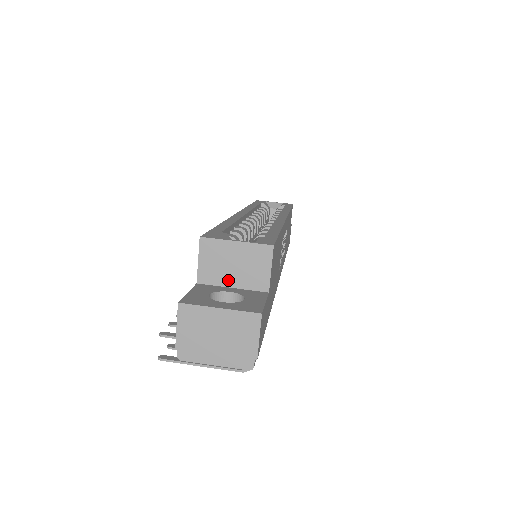
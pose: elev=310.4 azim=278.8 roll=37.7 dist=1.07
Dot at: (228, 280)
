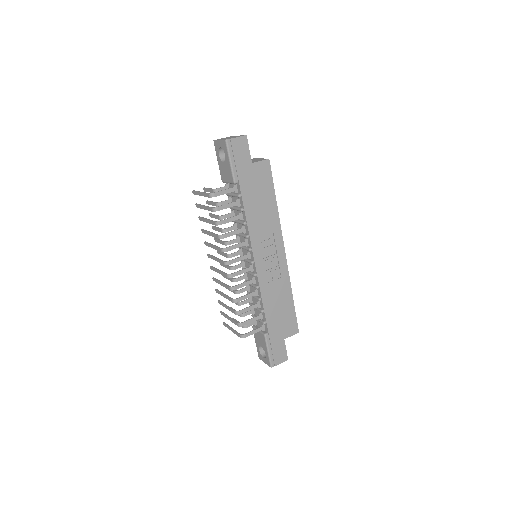
Dot at: occluded
